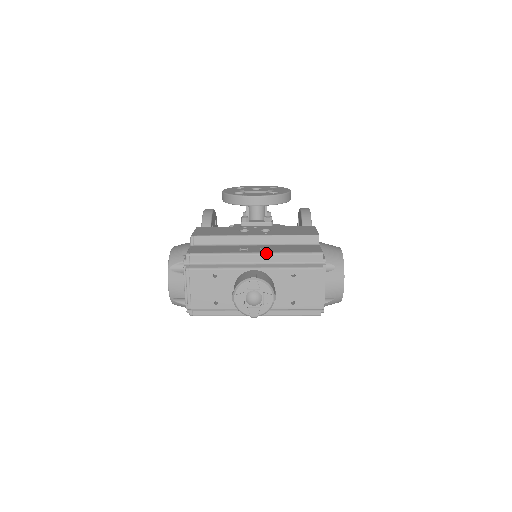
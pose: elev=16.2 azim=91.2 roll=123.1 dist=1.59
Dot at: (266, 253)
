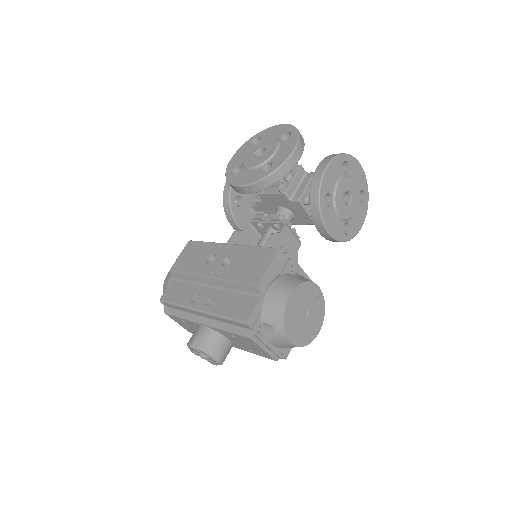
Dot at: (205, 313)
